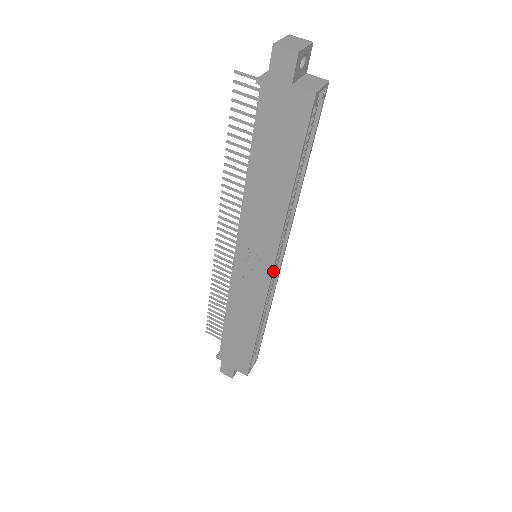
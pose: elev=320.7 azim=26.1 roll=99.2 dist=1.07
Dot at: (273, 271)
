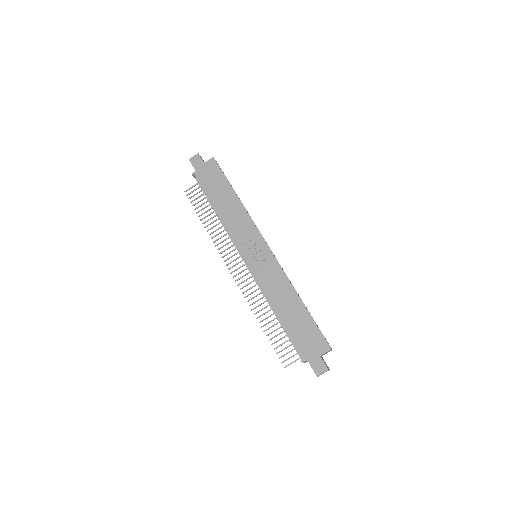
Dot at: (266, 244)
